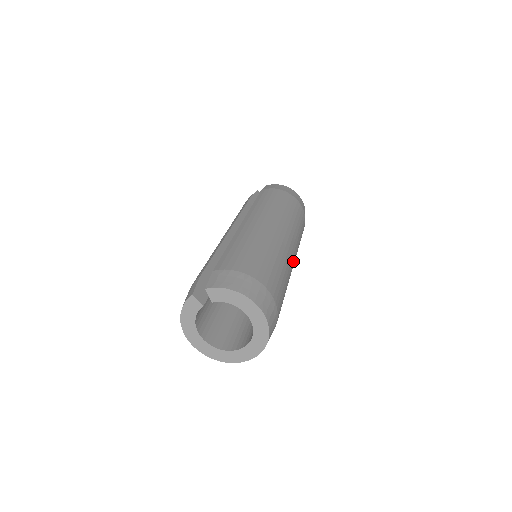
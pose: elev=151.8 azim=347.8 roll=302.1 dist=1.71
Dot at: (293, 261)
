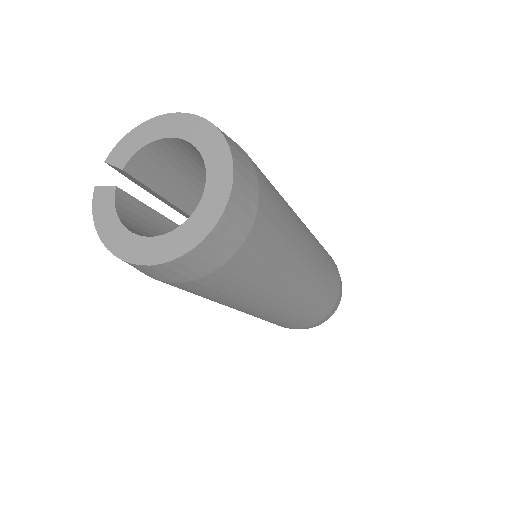
Dot at: occluded
